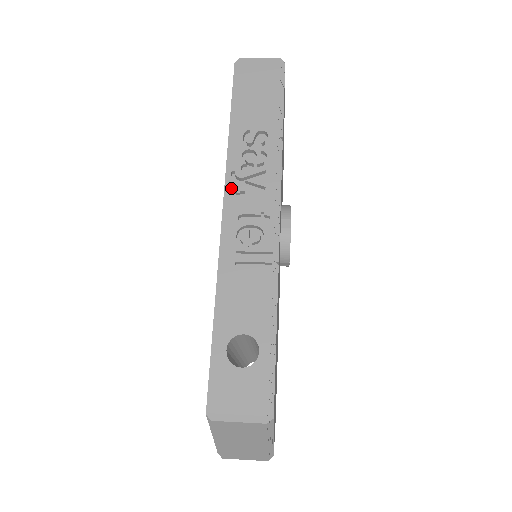
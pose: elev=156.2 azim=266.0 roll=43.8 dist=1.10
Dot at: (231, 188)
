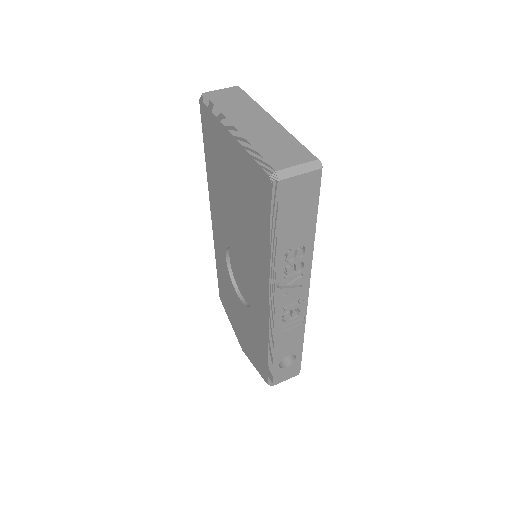
Dot at: (277, 295)
